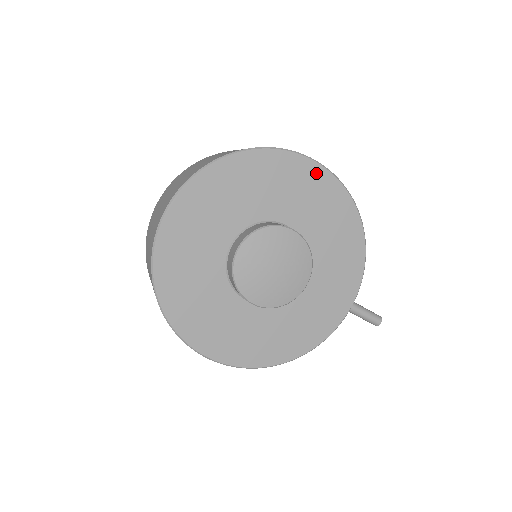
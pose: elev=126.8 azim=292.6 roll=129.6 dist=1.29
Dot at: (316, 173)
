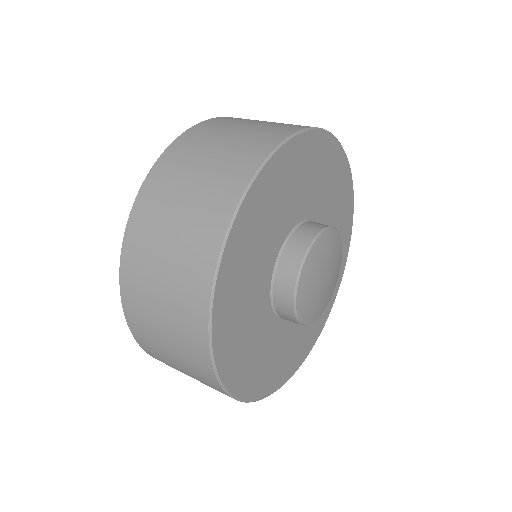
Dot at: (308, 143)
